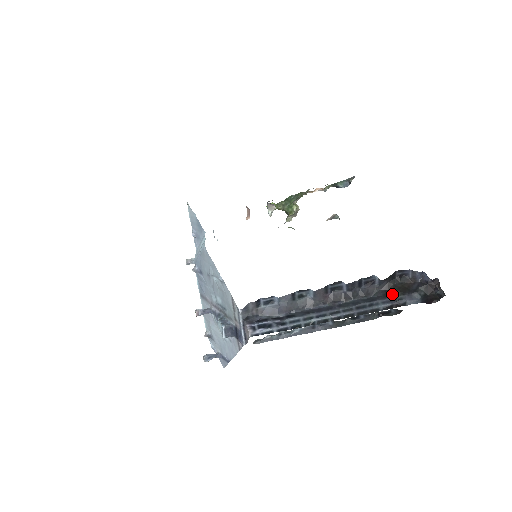
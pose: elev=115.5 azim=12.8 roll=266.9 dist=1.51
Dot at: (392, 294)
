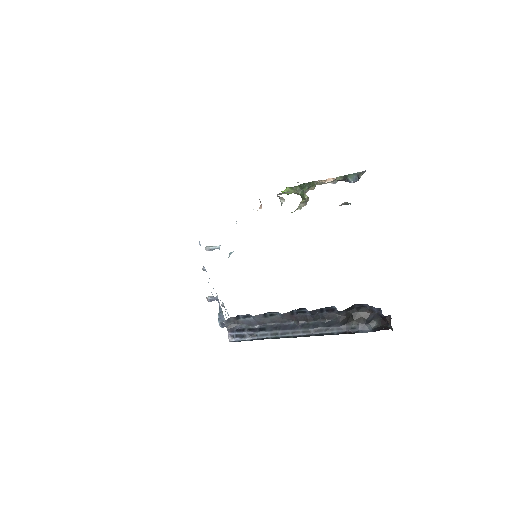
Dot at: (348, 322)
